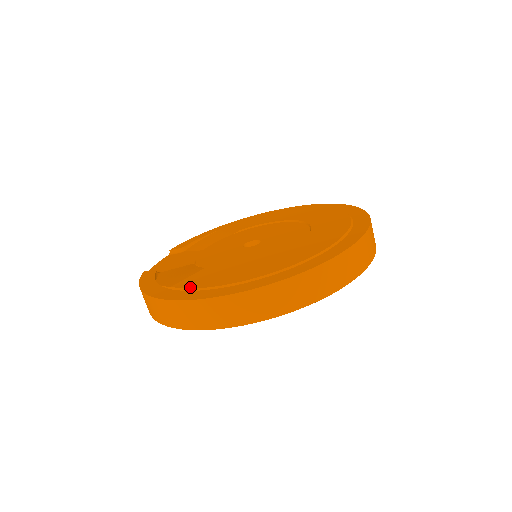
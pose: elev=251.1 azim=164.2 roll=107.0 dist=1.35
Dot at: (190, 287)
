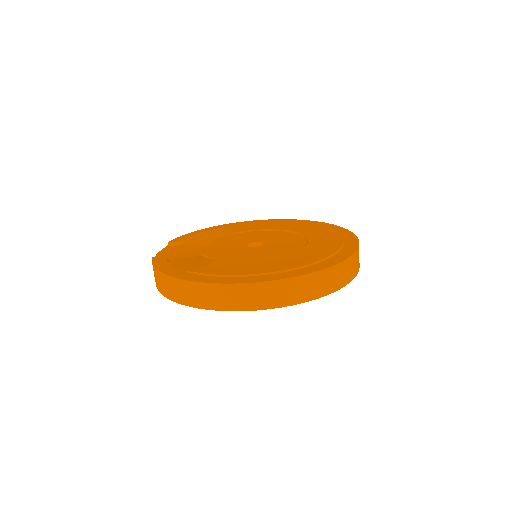
Dot at: (216, 273)
